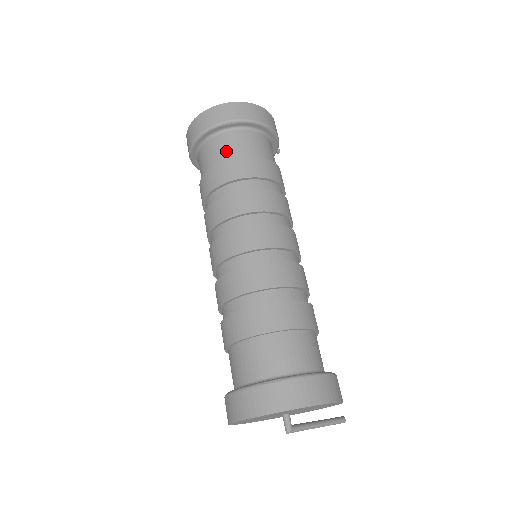
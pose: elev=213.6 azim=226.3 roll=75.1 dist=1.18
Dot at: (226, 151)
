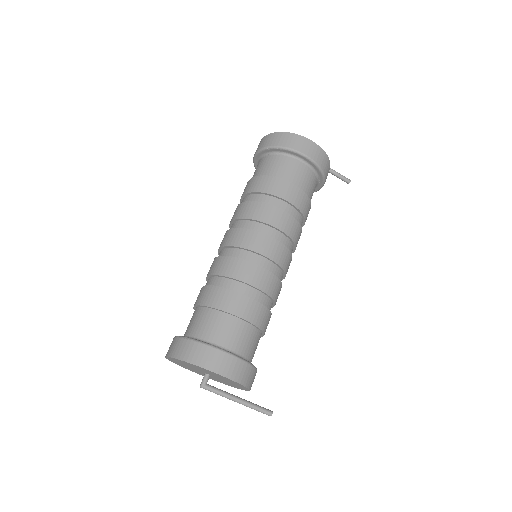
Dot at: (263, 169)
